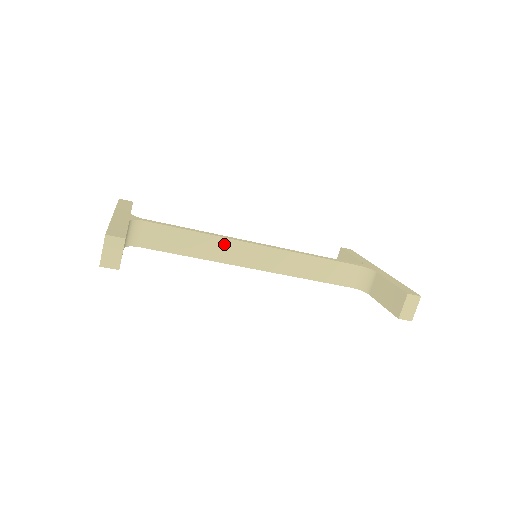
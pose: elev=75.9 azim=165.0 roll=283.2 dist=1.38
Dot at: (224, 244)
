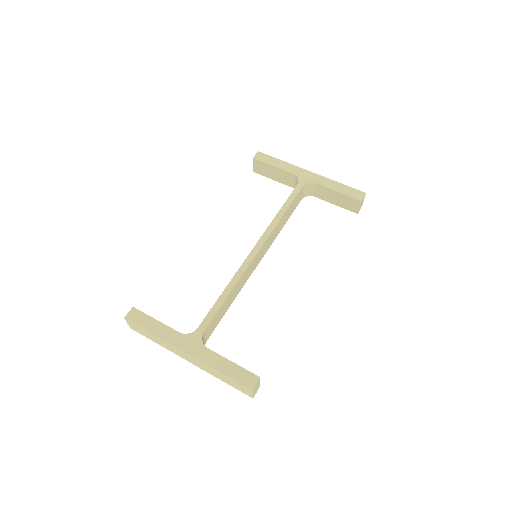
Dot at: (243, 277)
